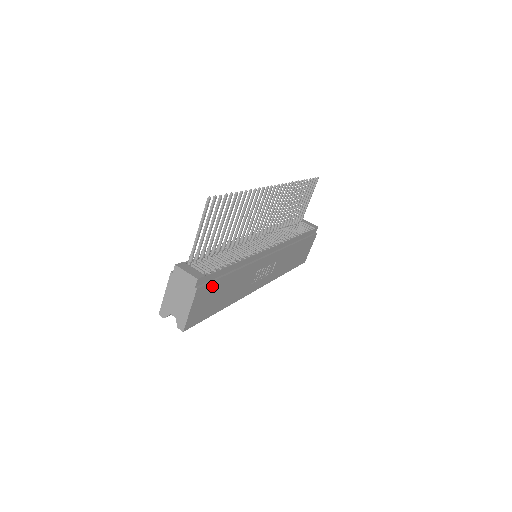
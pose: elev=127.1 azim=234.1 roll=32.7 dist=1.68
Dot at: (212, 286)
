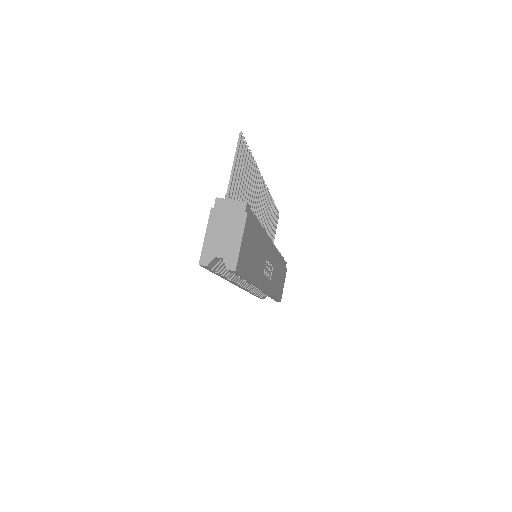
Dot at: (252, 228)
